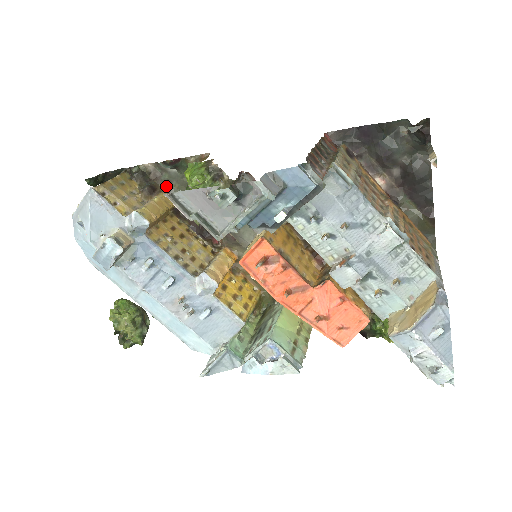
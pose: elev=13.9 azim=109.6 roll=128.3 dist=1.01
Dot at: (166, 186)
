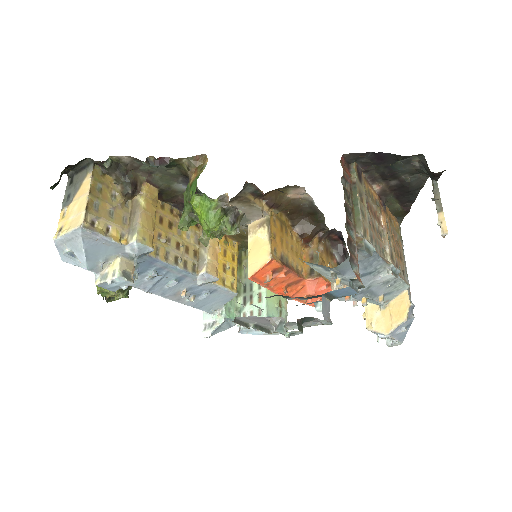
Dot at: (146, 175)
